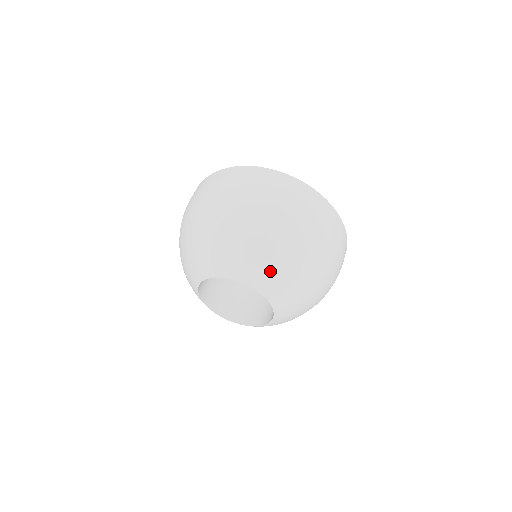
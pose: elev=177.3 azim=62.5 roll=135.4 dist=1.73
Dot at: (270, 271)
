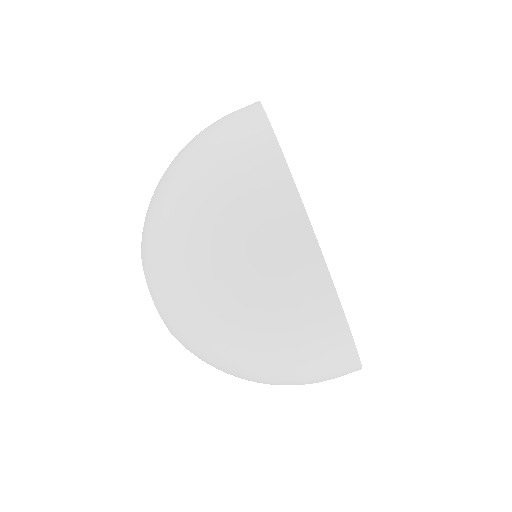
Dot at: (181, 331)
